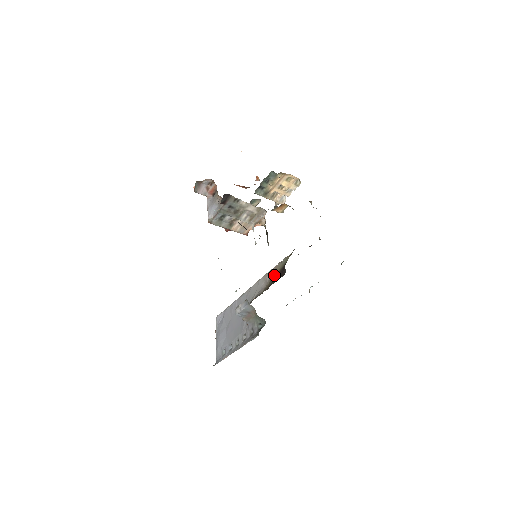
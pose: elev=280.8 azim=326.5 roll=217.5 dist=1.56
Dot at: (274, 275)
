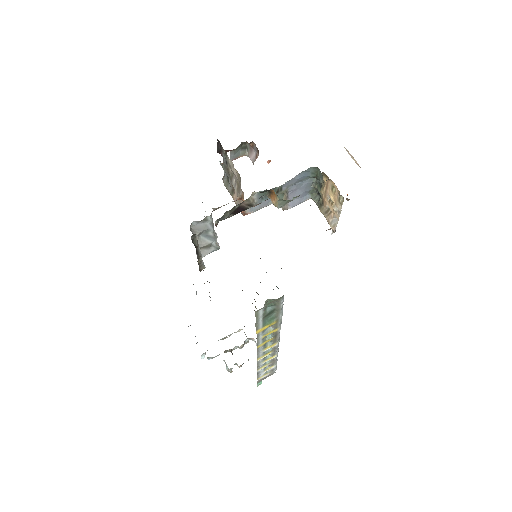
Dot at: occluded
